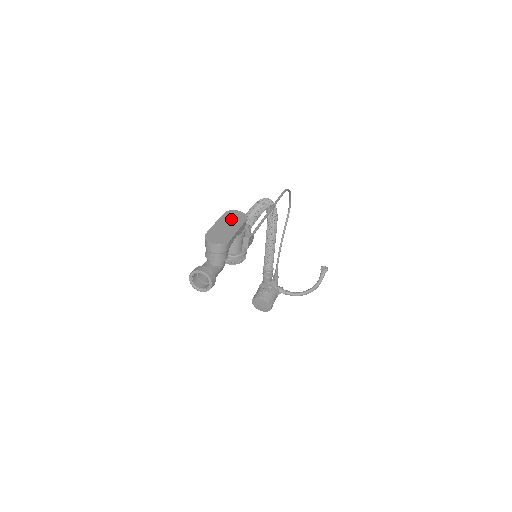
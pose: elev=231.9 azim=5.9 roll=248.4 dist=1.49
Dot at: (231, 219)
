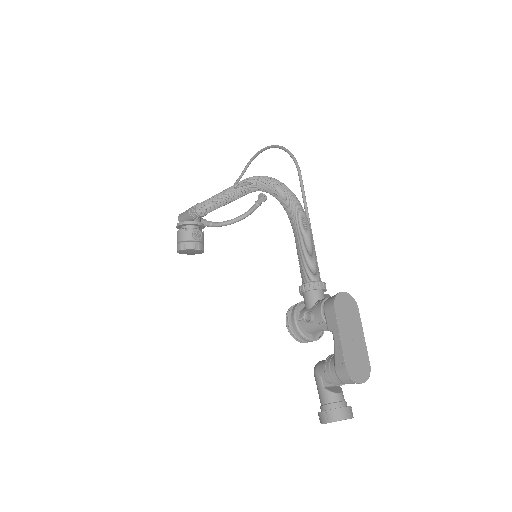
Dot at: (347, 317)
